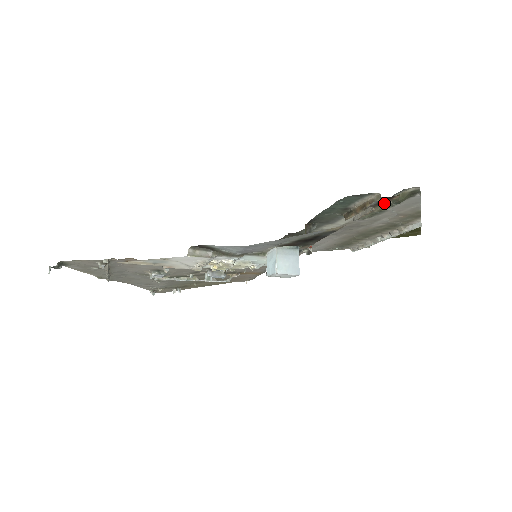
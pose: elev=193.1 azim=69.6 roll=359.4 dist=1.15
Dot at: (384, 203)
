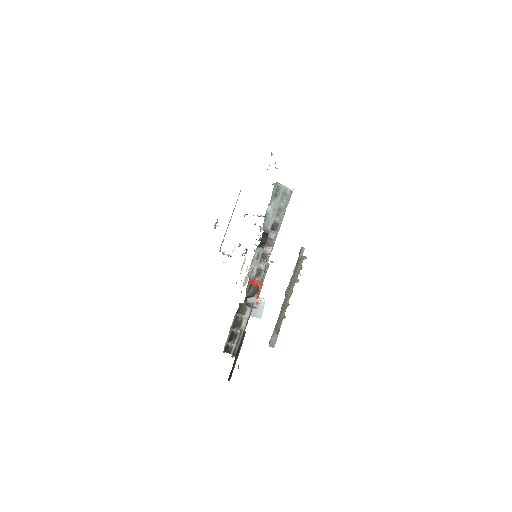
Dot at: (234, 367)
